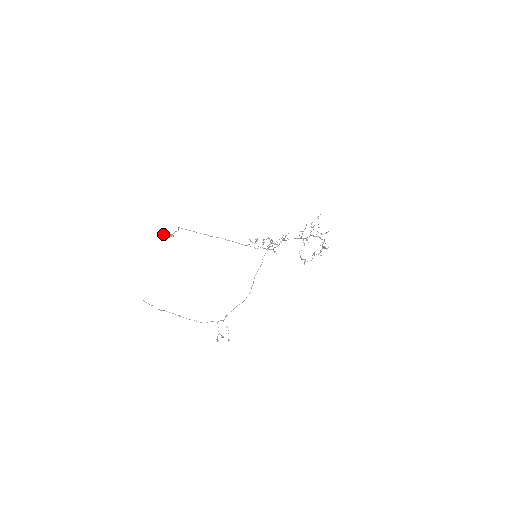
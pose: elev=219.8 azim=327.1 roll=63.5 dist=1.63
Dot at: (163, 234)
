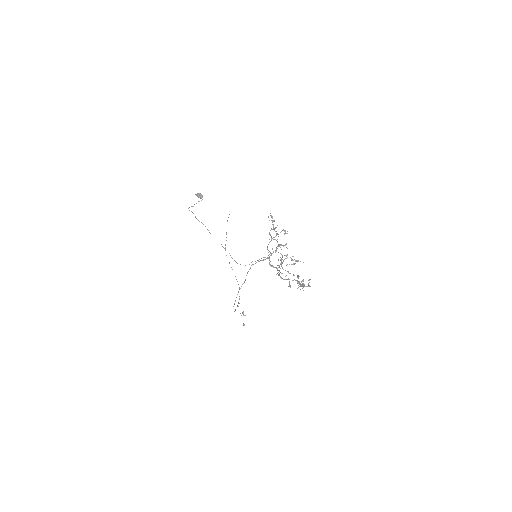
Dot at: (195, 194)
